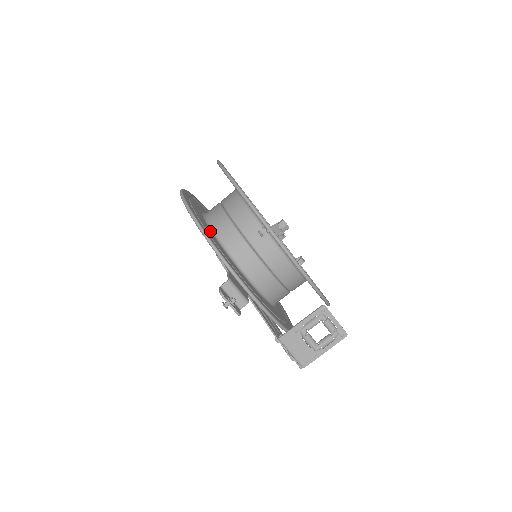
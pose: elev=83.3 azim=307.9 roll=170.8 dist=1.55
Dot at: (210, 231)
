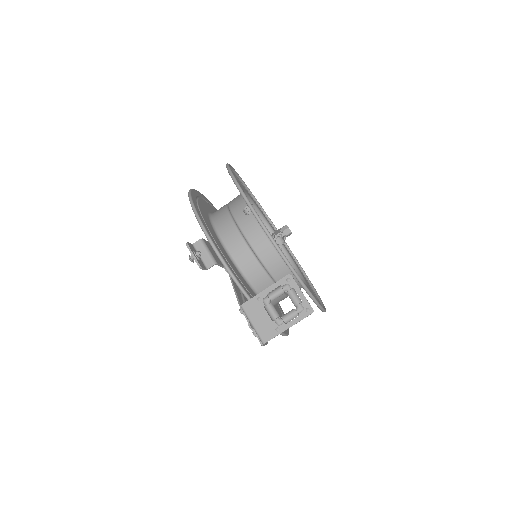
Dot at: (207, 215)
